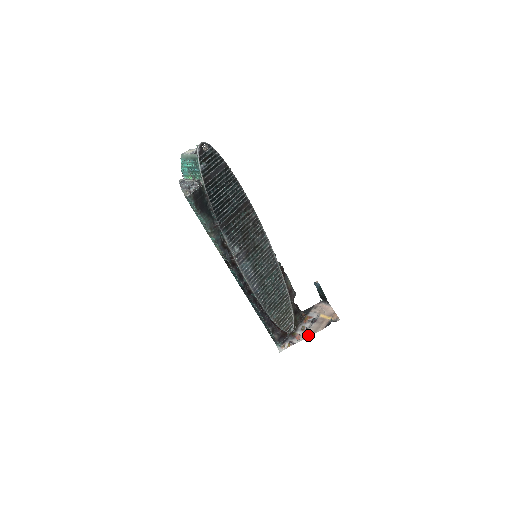
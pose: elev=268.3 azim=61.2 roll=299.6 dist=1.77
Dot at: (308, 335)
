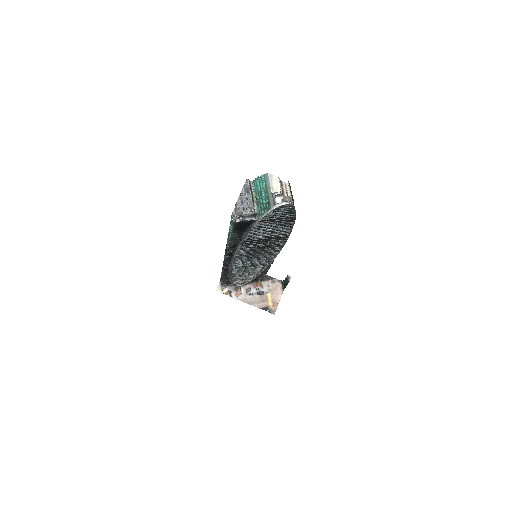
Dot at: (245, 300)
